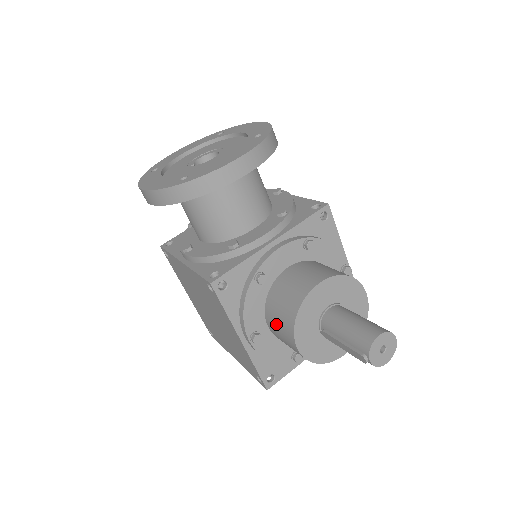
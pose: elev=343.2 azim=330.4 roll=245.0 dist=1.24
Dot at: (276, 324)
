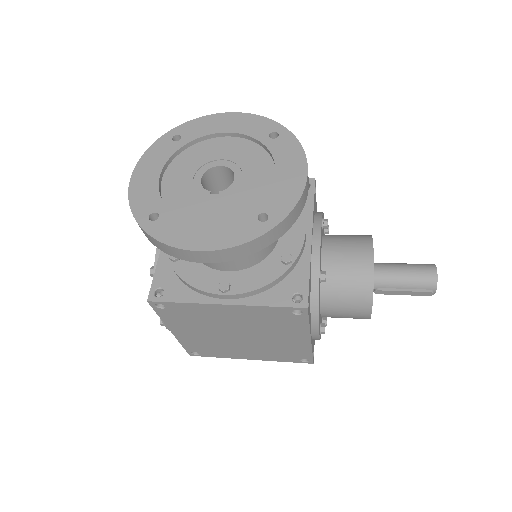
Dot at: (341, 307)
